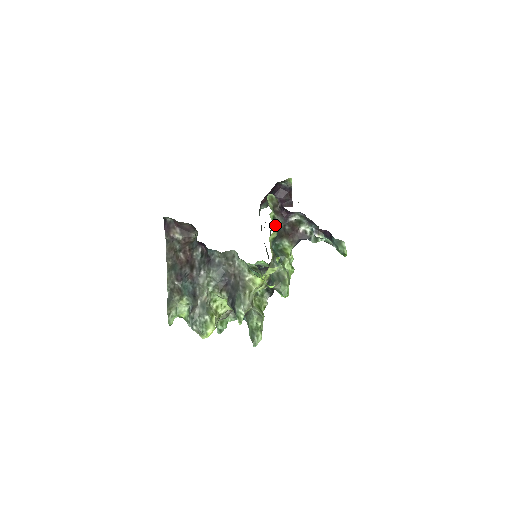
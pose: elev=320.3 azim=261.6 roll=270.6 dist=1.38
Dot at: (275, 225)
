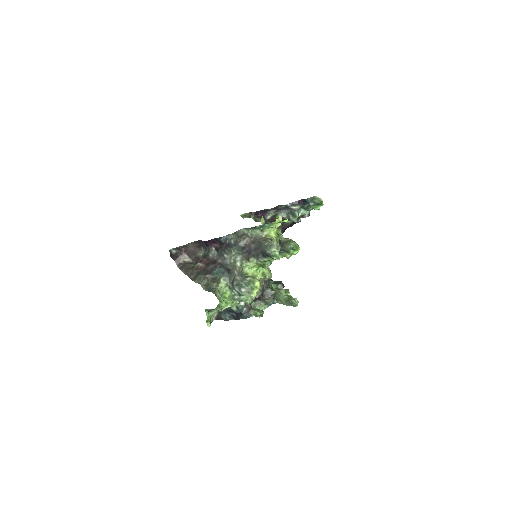
Dot at: occluded
